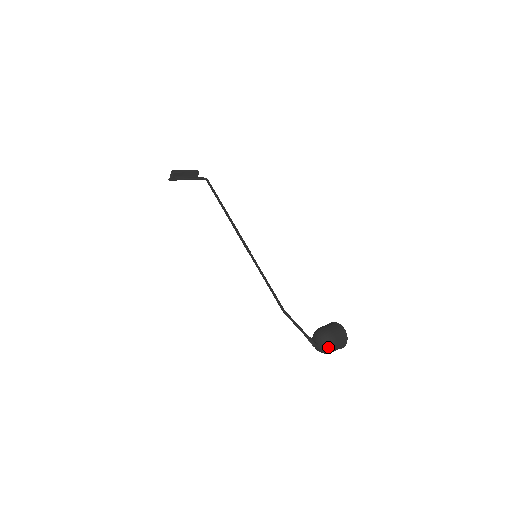
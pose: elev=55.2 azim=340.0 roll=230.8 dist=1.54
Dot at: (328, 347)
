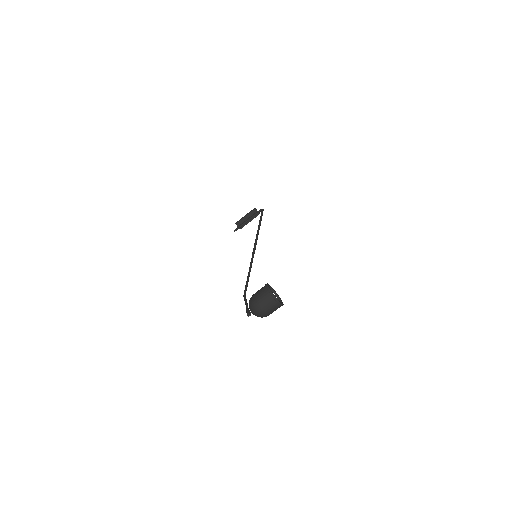
Dot at: (254, 311)
